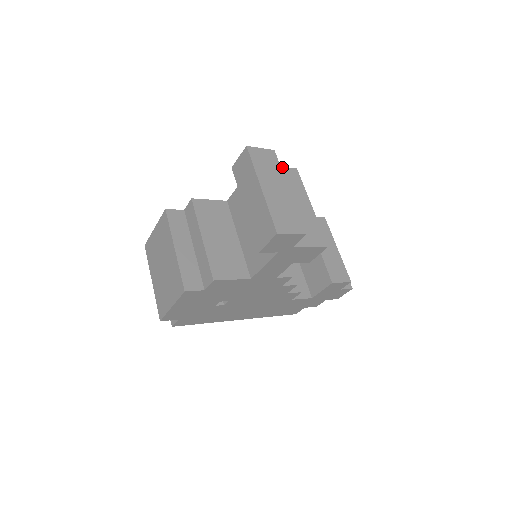
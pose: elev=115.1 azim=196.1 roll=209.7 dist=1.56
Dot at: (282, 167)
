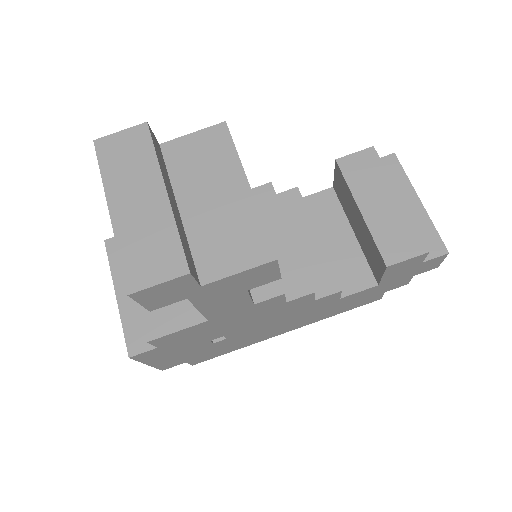
Dot at: (195, 133)
